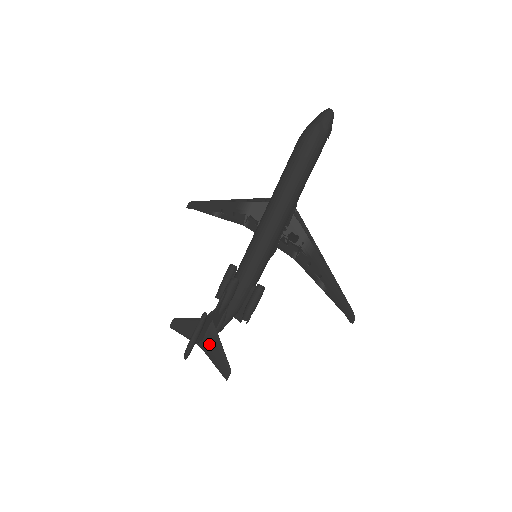
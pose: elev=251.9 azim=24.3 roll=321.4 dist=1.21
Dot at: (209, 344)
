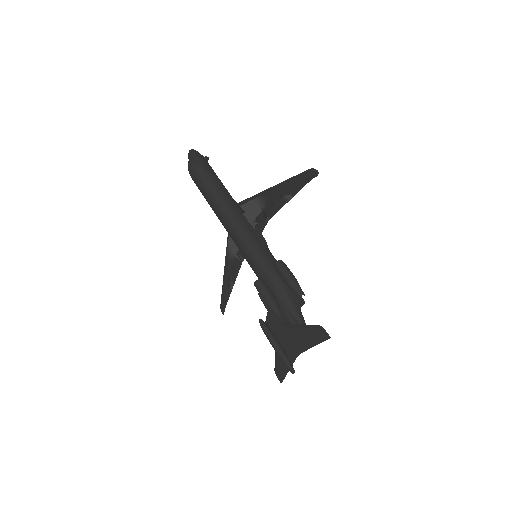
Dot at: (296, 340)
